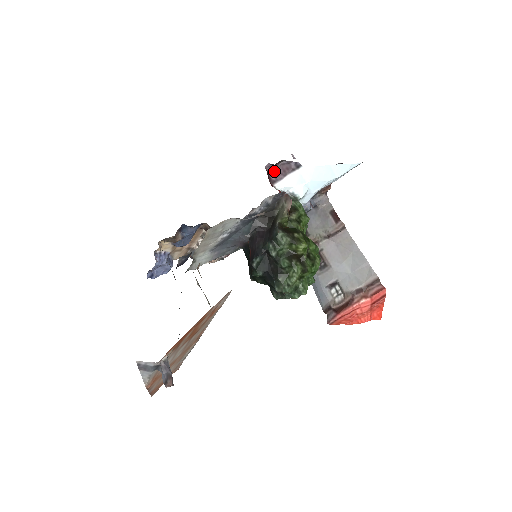
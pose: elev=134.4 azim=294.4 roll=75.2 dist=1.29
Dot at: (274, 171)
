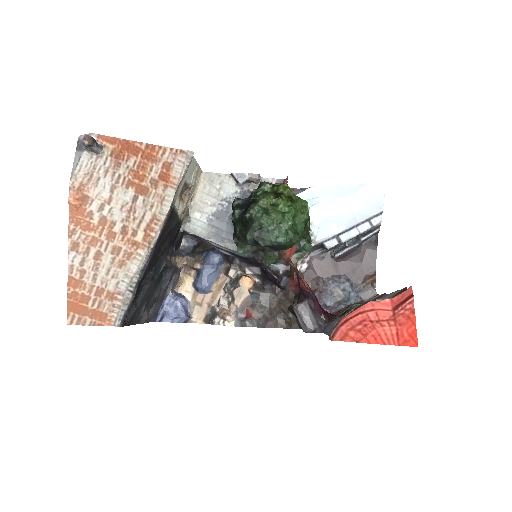
Dot at: occluded
